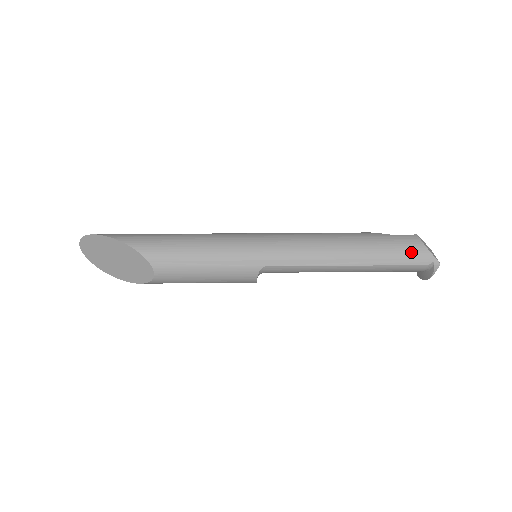
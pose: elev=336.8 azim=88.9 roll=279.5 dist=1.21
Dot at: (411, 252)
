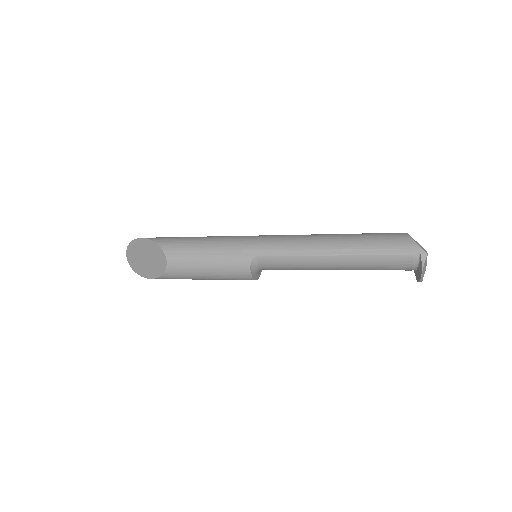
Dot at: (395, 243)
